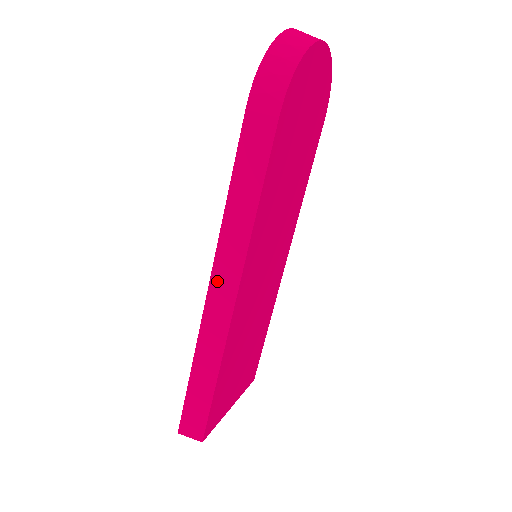
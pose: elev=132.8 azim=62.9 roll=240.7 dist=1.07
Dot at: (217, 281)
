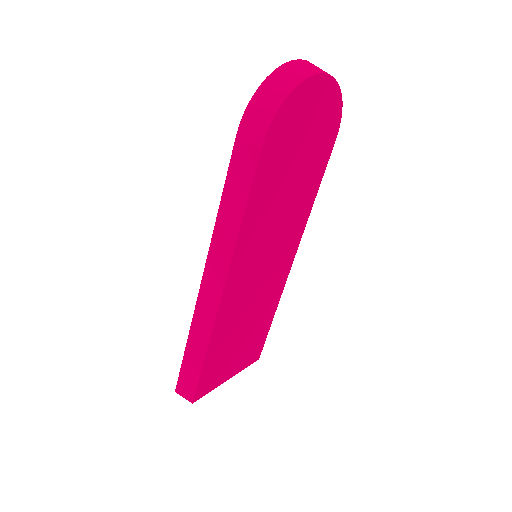
Dot at: (208, 276)
